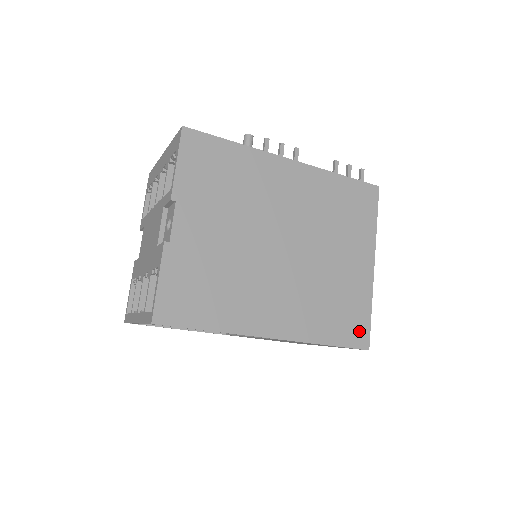
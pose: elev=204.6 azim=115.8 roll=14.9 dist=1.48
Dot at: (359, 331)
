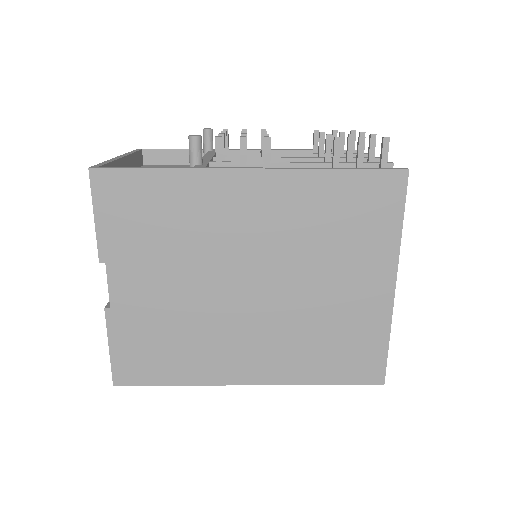
Dot at: (369, 366)
